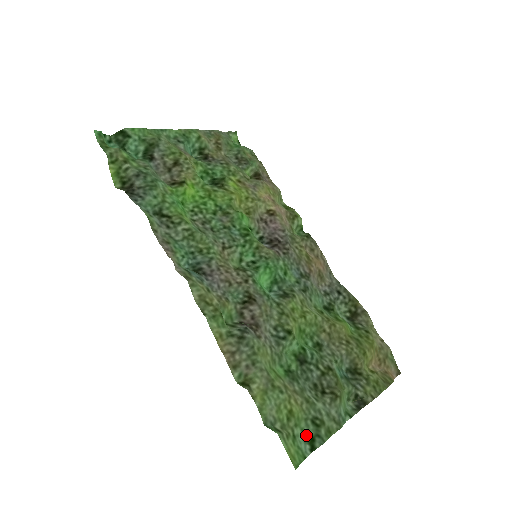
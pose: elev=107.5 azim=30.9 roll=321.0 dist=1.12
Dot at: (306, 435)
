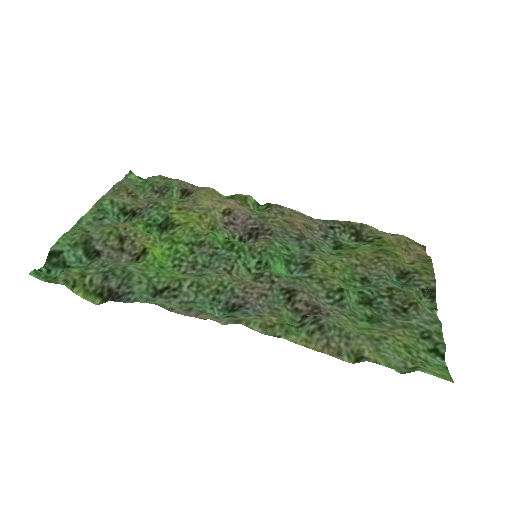
Dot at: (429, 352)
